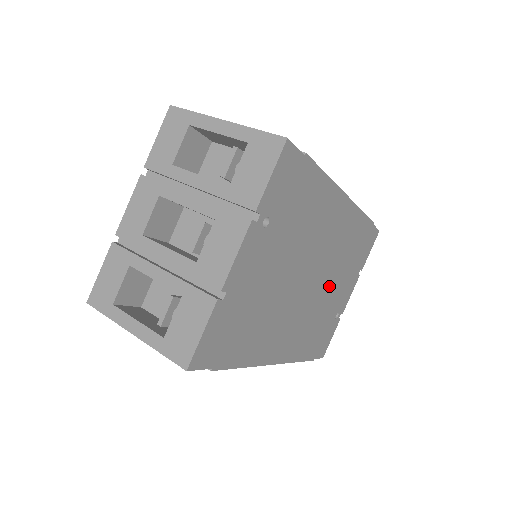
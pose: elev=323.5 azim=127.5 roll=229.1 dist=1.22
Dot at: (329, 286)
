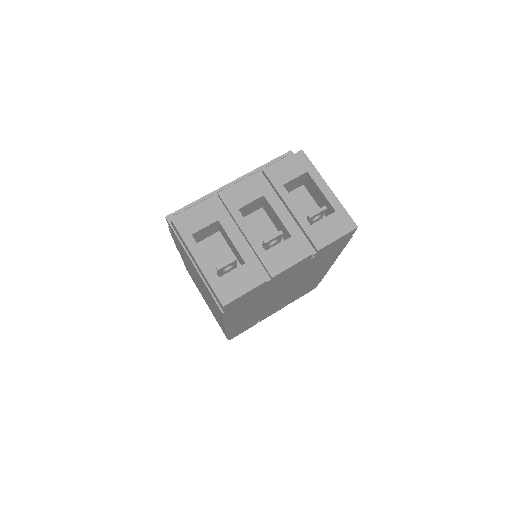
Dot at: (278, 303)
